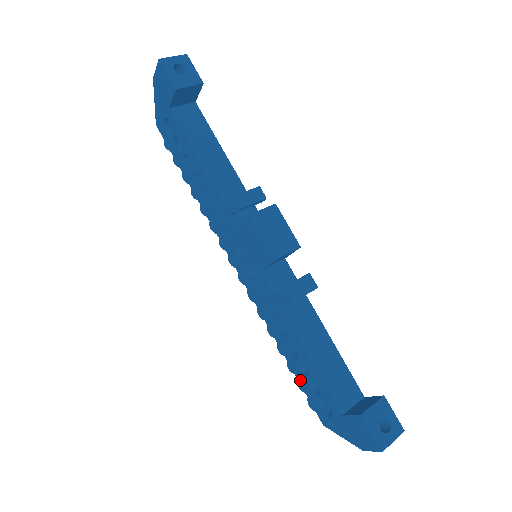
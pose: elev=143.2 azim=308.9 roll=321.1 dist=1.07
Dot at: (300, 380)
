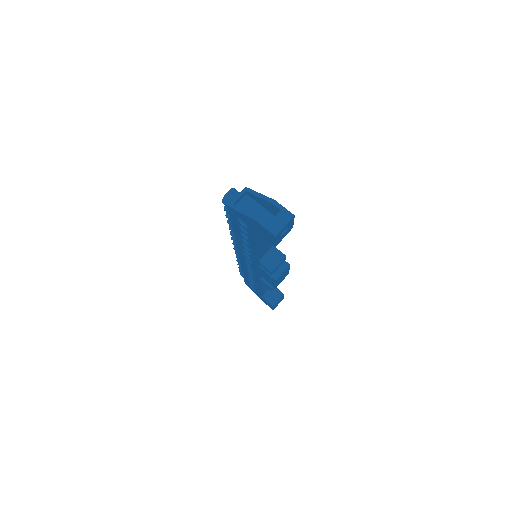
Dot at: (245, 278)
